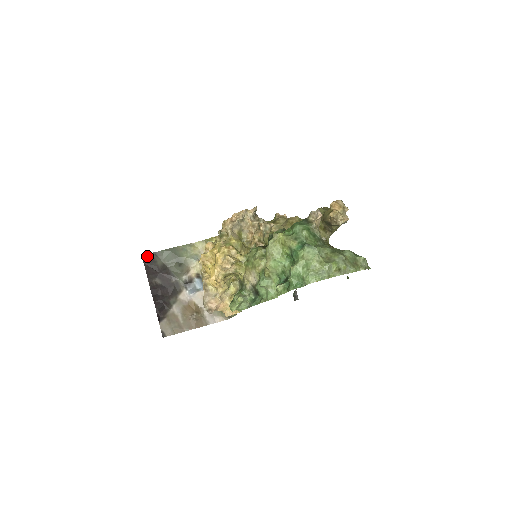
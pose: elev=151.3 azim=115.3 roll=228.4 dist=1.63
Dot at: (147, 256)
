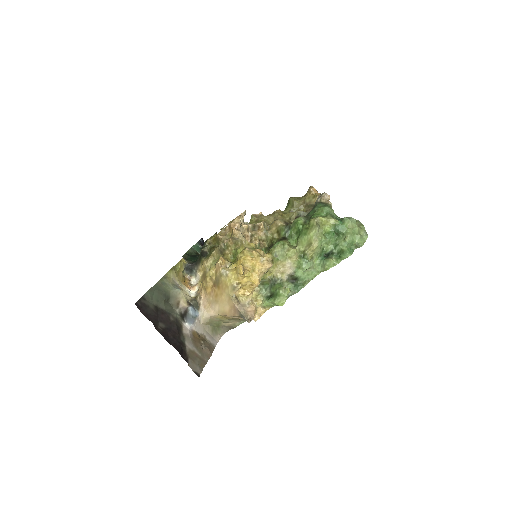
Dot at: (139, 304)
